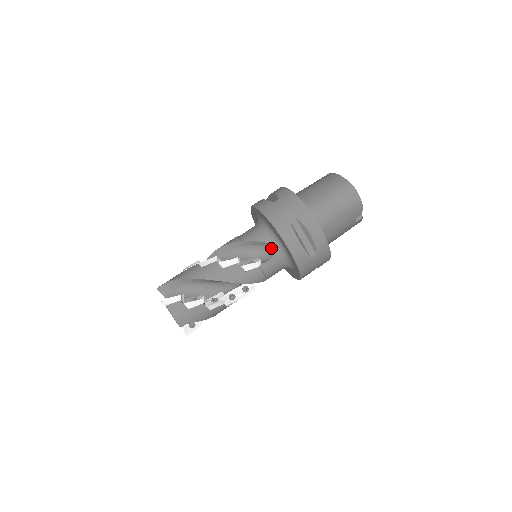
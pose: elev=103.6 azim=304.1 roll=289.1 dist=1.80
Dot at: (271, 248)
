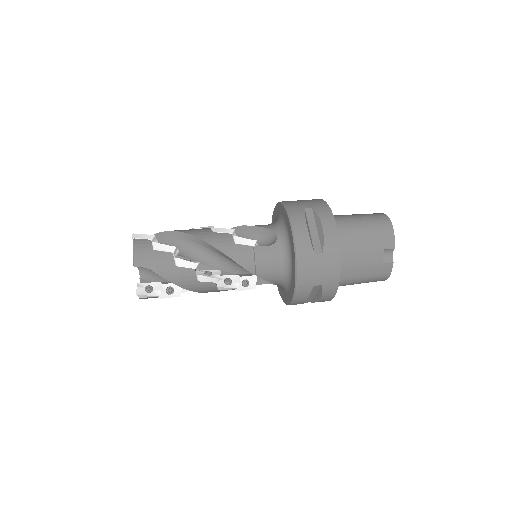
Dot at: (274, 238)
